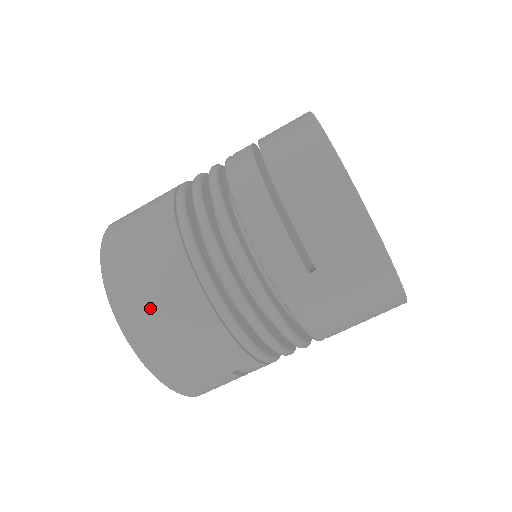
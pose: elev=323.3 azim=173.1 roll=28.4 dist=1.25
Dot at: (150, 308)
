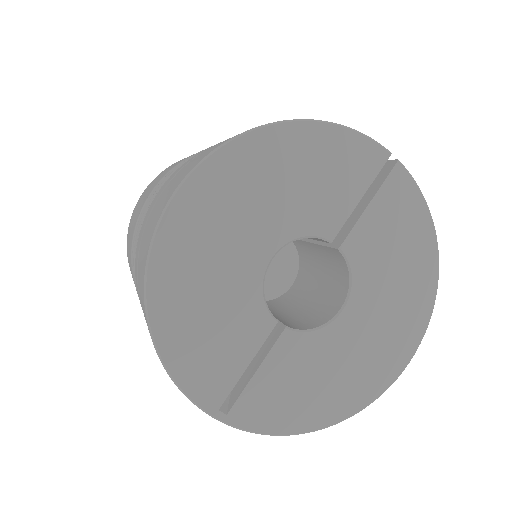
Dot at: occluded
